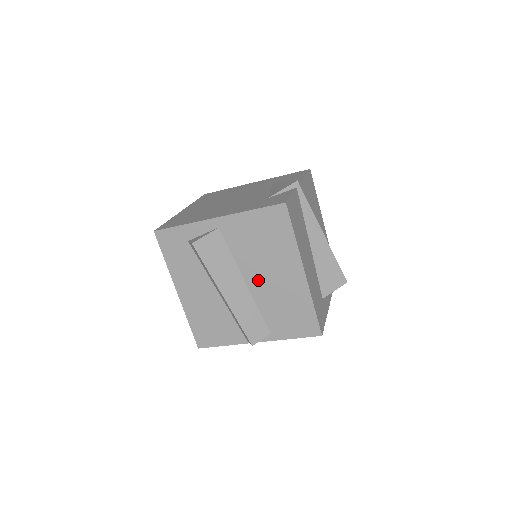
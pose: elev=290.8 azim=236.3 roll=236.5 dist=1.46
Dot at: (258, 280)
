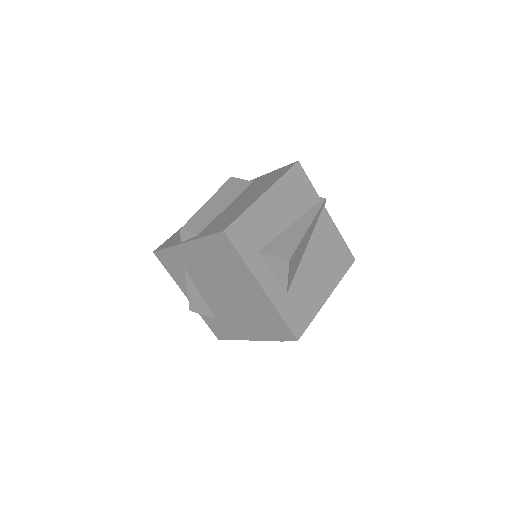
Dot at: (236, 203)
